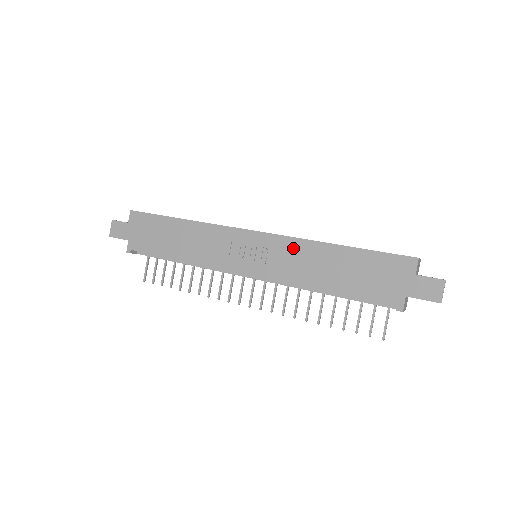
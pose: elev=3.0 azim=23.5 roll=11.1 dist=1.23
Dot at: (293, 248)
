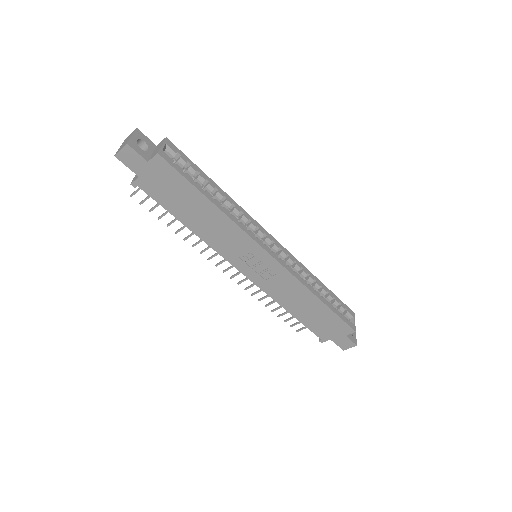
Dot at: (290, 283)
